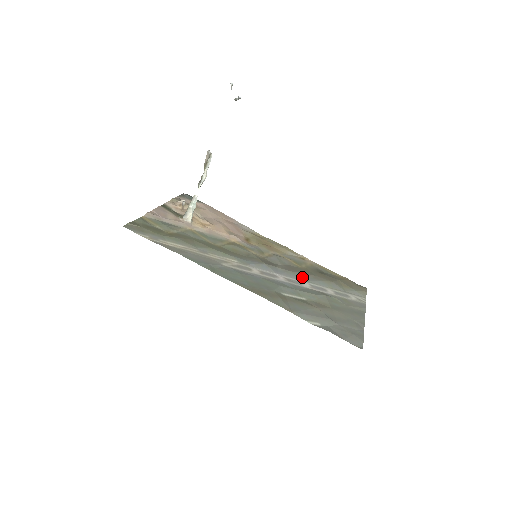
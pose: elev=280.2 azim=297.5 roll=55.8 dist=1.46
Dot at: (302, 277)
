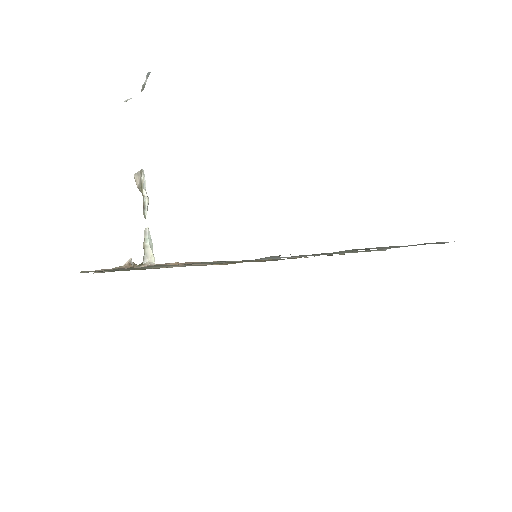
Dot at: occluded
